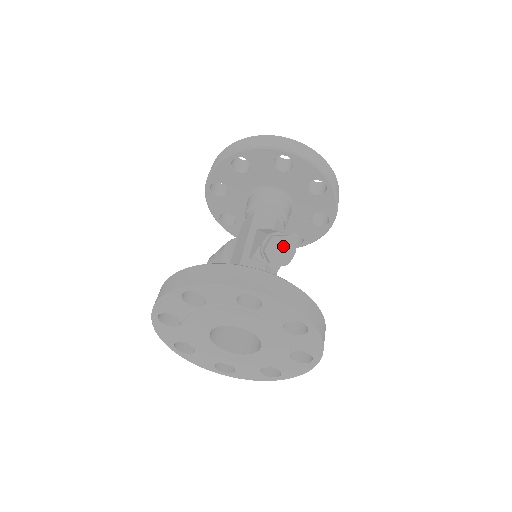
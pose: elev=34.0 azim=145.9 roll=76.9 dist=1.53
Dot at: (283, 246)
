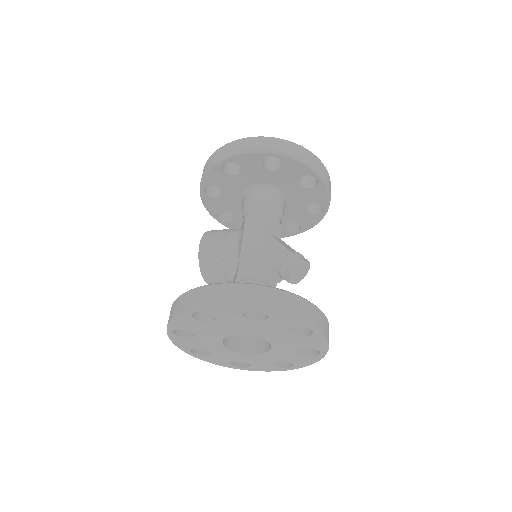
Dot at: (303, 269)
